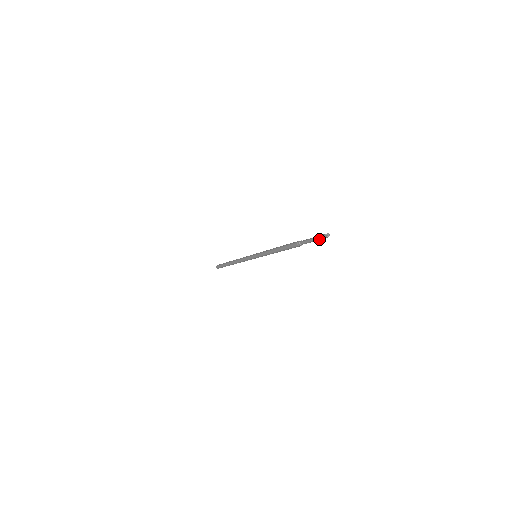
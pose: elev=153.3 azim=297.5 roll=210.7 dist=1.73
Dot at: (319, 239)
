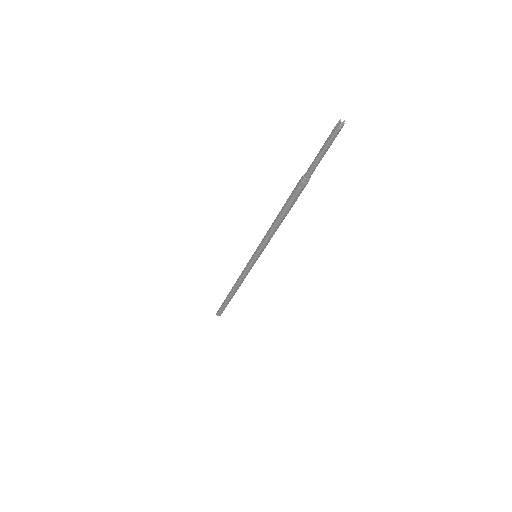
Dot at: (330, 142)
